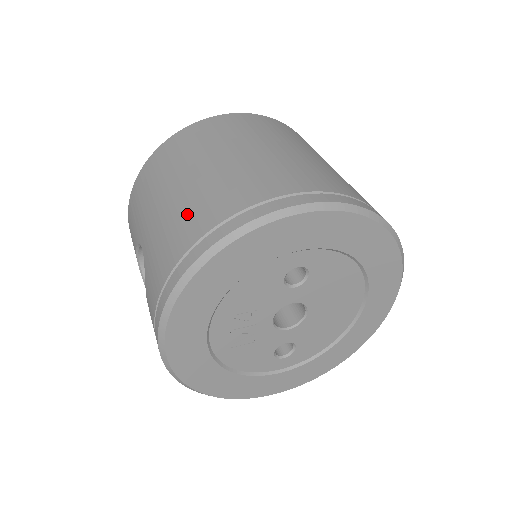
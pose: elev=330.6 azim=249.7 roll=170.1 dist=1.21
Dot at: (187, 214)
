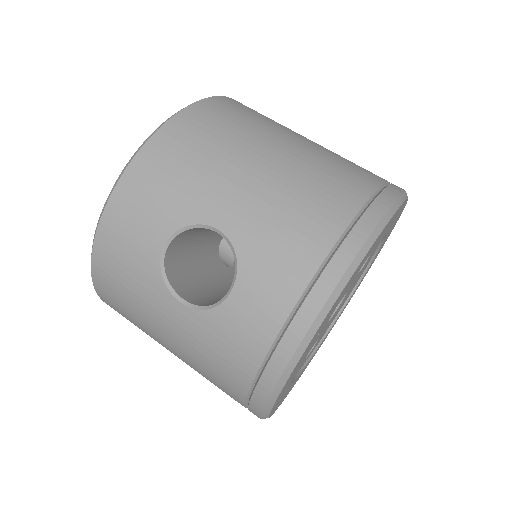
Dot at: (316, 186)
